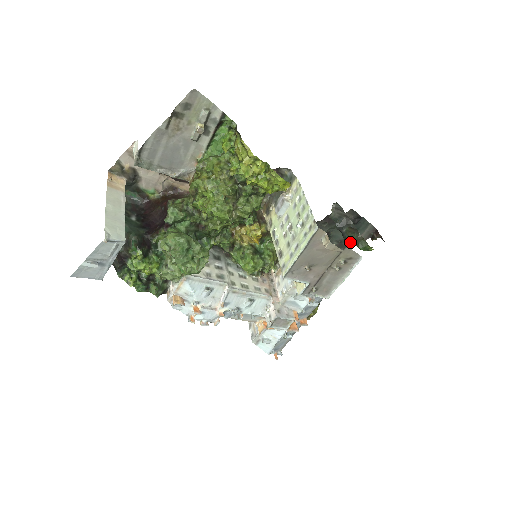
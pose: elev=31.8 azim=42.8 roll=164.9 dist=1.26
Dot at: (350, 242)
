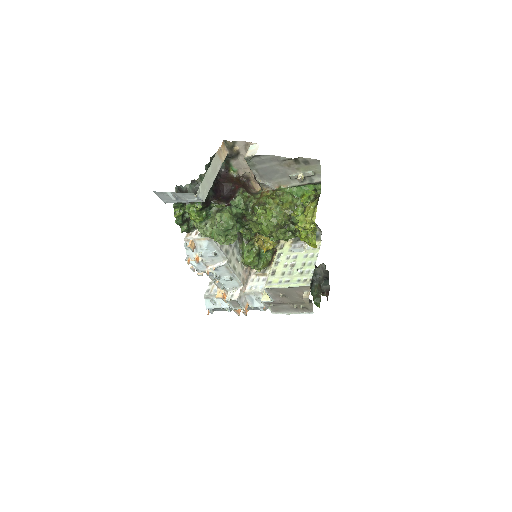
Dot at: (313, 294)
